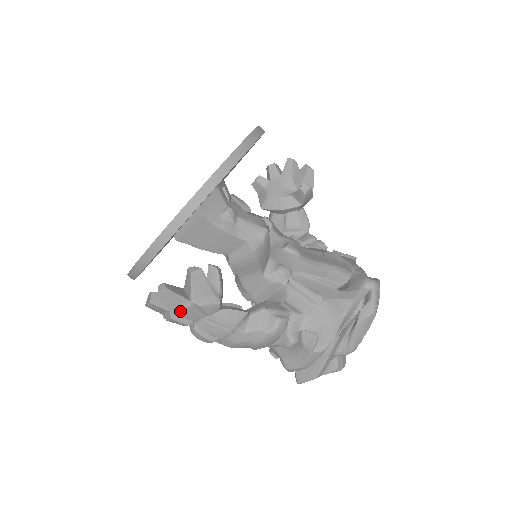
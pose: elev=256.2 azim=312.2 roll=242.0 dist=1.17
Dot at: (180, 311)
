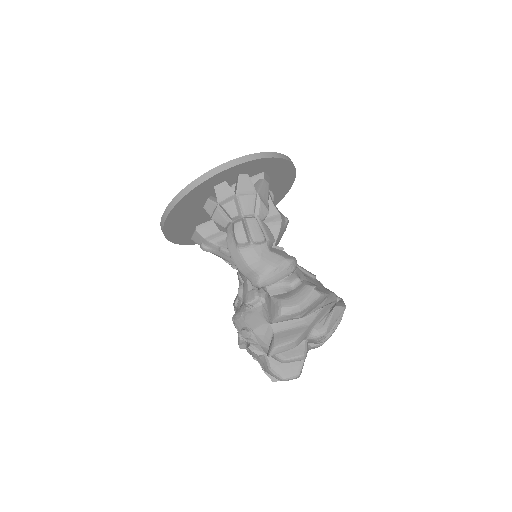
Dot at: (244, 196)
